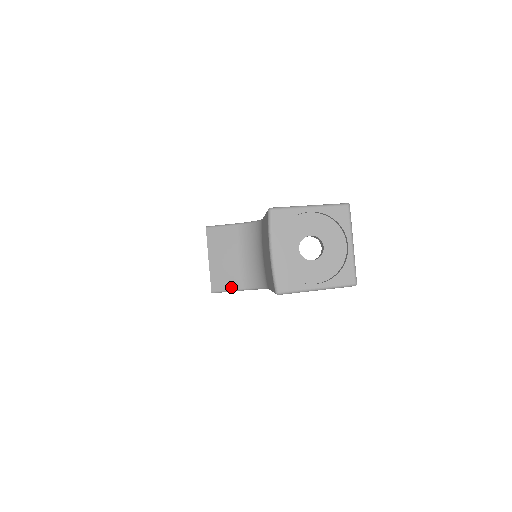
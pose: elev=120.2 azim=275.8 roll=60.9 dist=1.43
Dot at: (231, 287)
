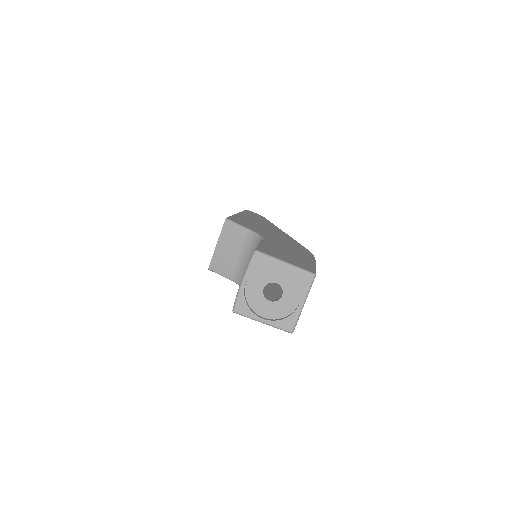
Dot at: (223, 273)
